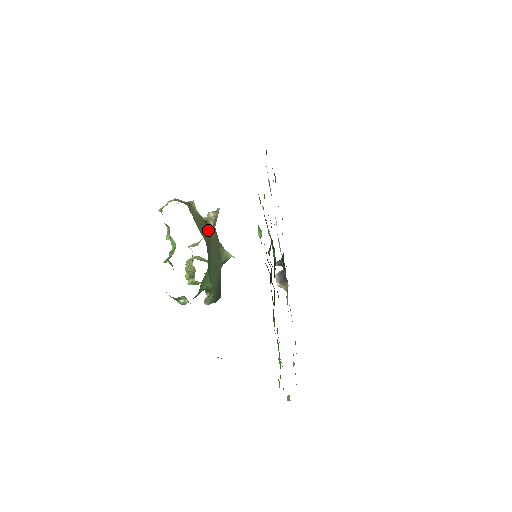
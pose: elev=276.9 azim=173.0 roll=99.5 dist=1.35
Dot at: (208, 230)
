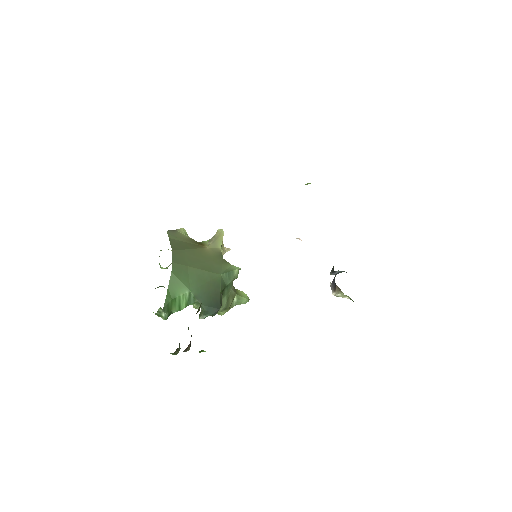
Dot at: (196, 247)
